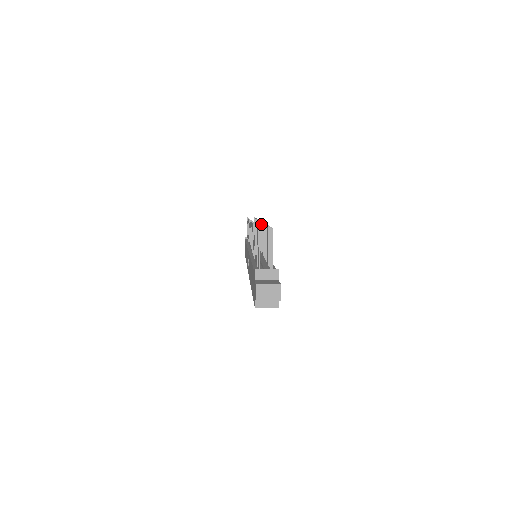
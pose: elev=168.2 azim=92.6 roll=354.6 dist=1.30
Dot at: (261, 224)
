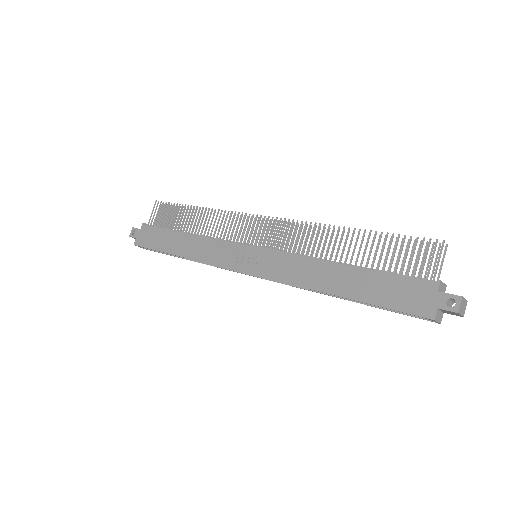
Dot at: (298, 225)
